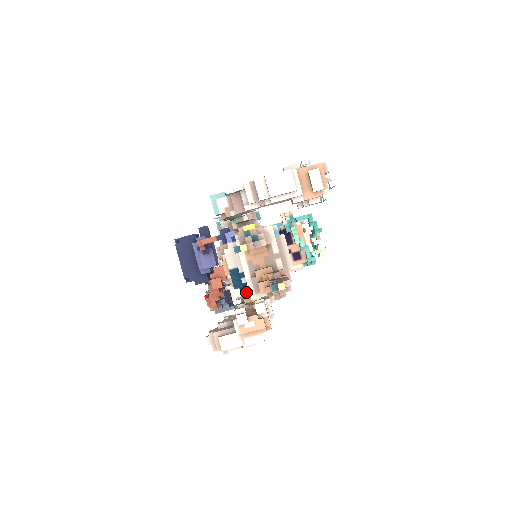
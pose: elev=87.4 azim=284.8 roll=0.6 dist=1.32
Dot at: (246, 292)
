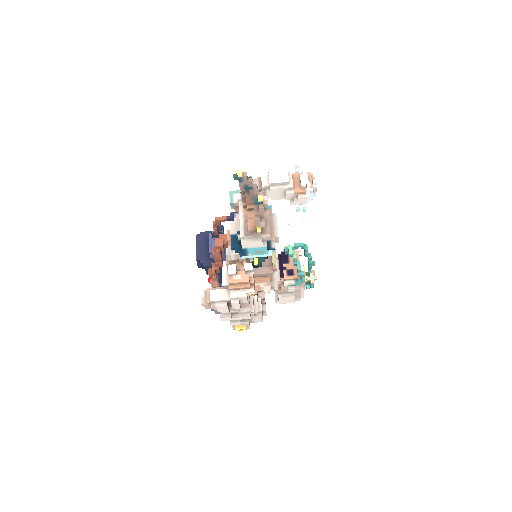
Dot at: (240, 251)
